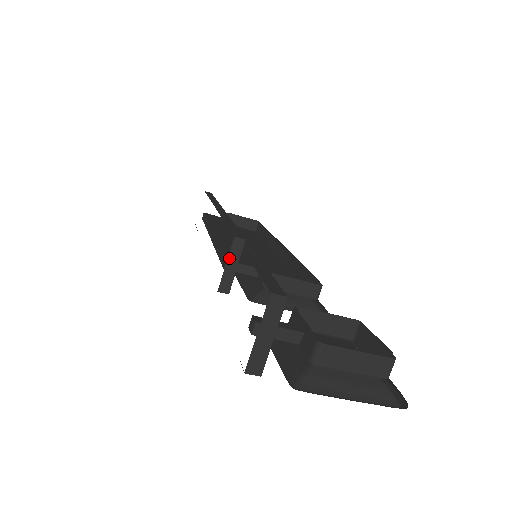
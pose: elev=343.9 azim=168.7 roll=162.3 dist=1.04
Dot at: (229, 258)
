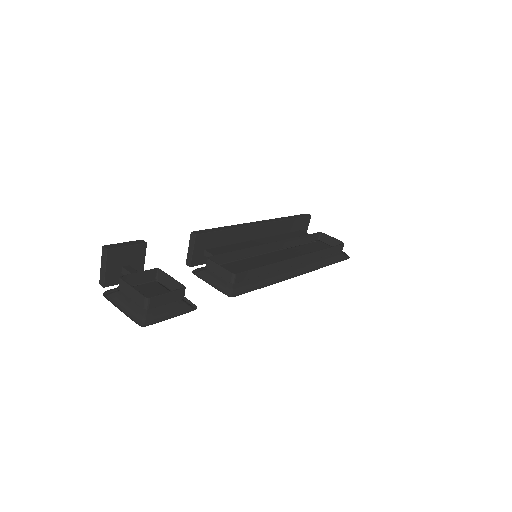
Dot at: (189, 245)
